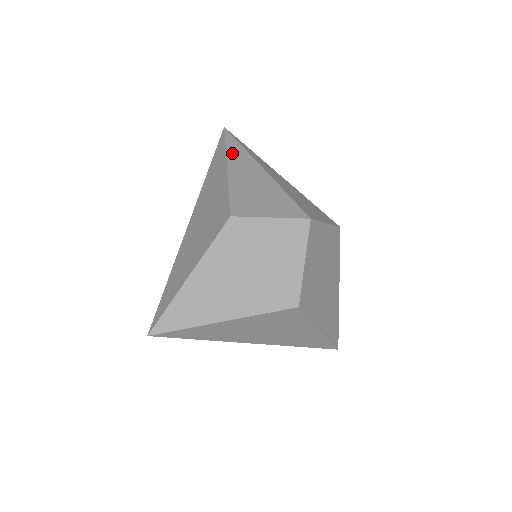
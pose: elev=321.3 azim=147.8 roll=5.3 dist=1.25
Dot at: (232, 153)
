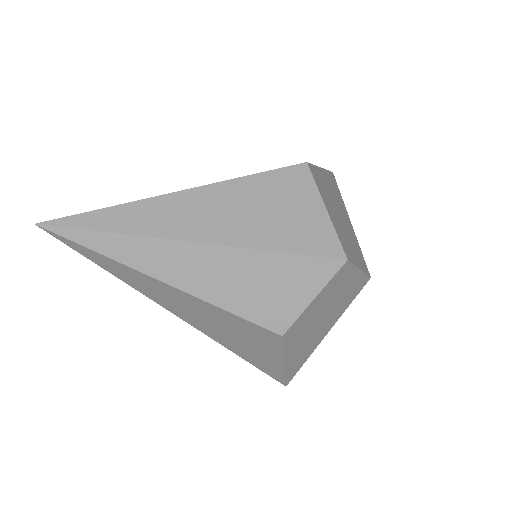
Dot at: (135, 260)
